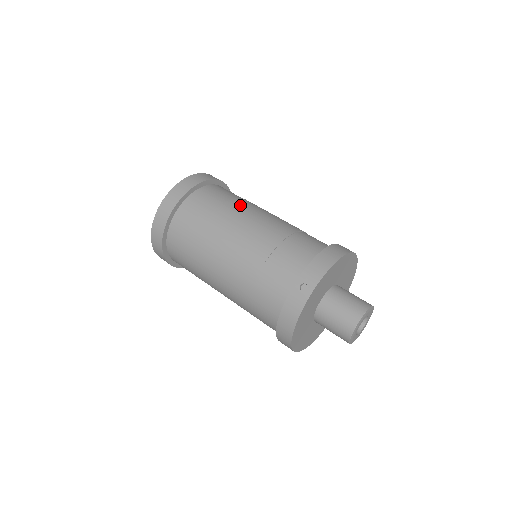
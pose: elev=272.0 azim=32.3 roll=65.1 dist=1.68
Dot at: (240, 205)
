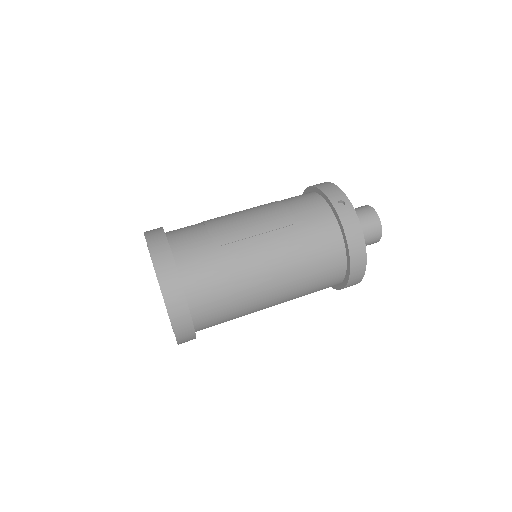
Dot at: (215, 218)
